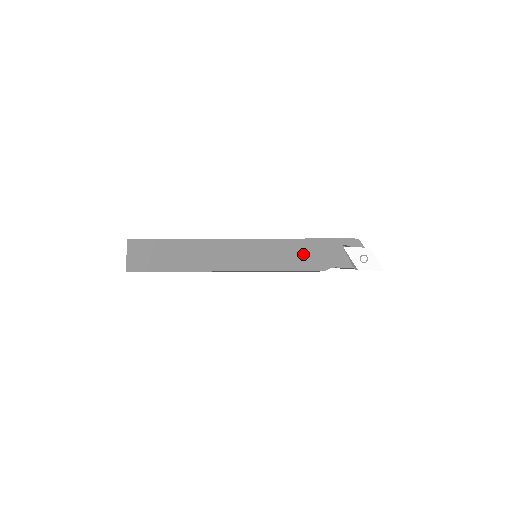
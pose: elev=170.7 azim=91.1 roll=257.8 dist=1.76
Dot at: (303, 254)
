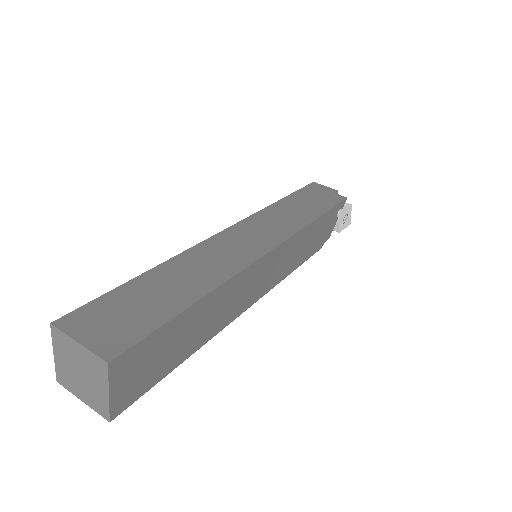
Dot at: (312, 239)
